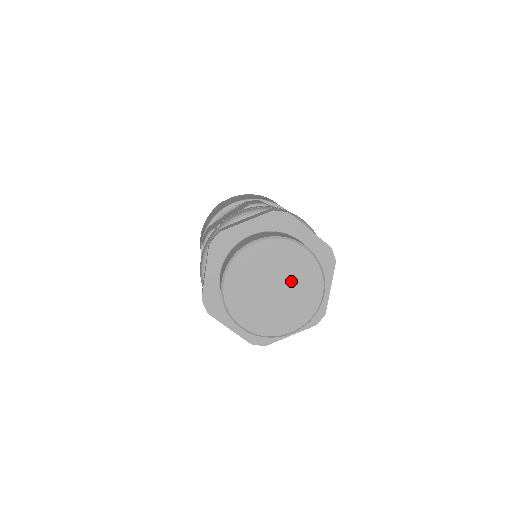
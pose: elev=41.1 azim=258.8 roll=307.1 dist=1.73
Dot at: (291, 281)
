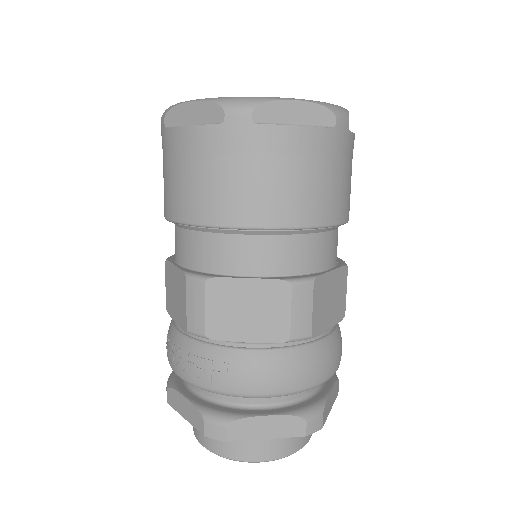
Dot at: occluded
